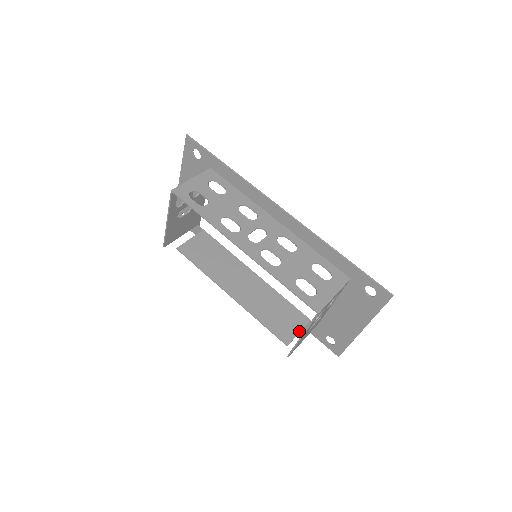
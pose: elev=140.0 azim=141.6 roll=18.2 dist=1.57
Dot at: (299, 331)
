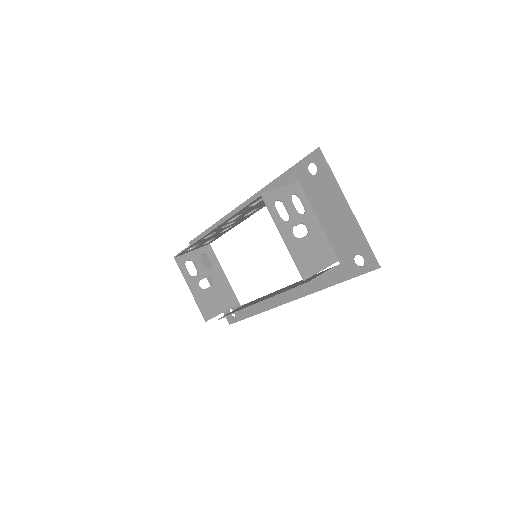
Dot at: (322, 274)
